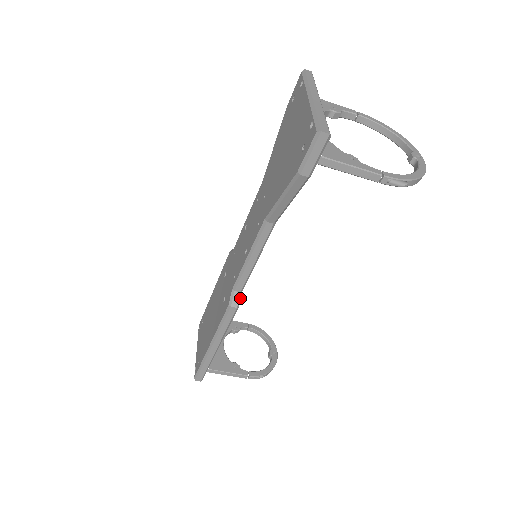
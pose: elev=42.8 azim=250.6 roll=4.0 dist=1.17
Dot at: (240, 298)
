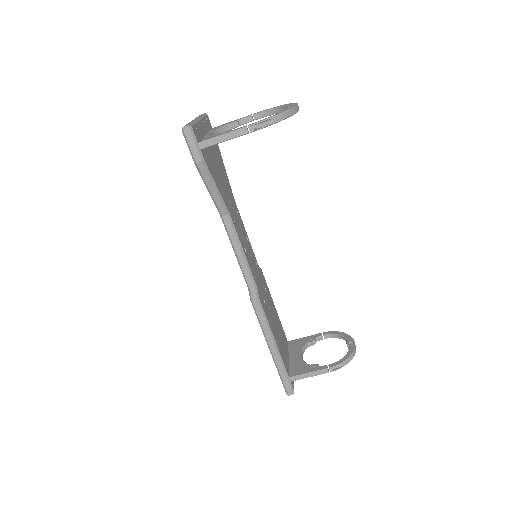
Dot at: (257, 292)
